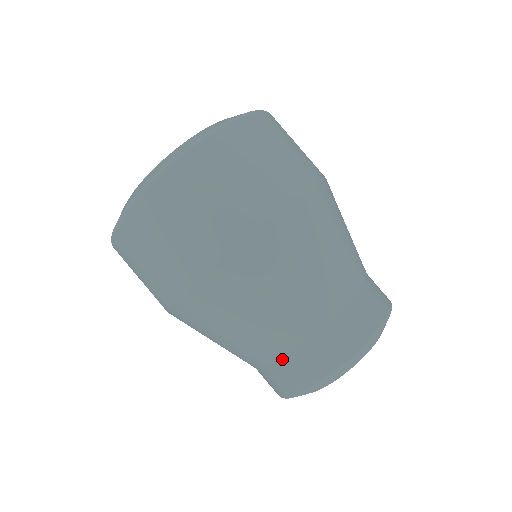
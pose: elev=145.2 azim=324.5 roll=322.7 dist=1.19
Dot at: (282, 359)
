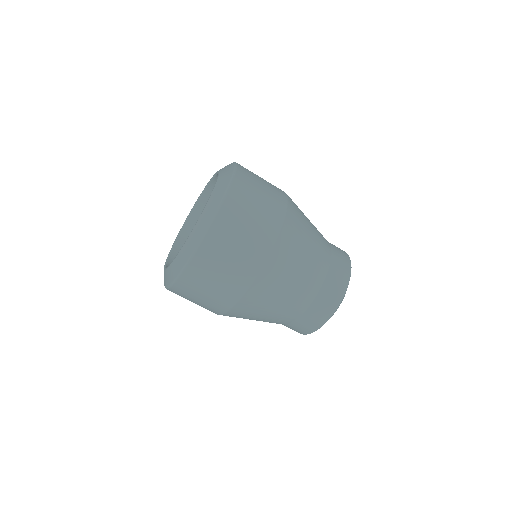
Dot at: (317, 296)
